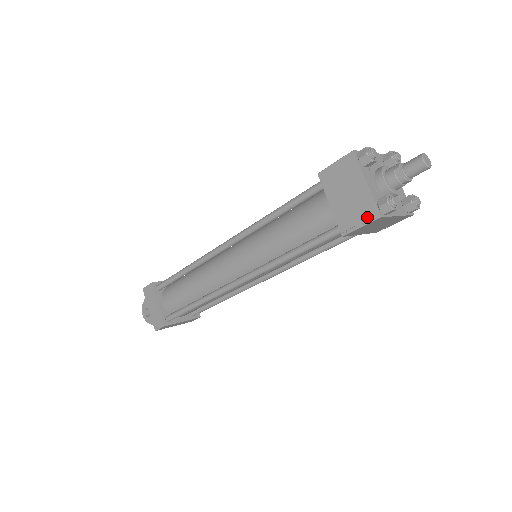
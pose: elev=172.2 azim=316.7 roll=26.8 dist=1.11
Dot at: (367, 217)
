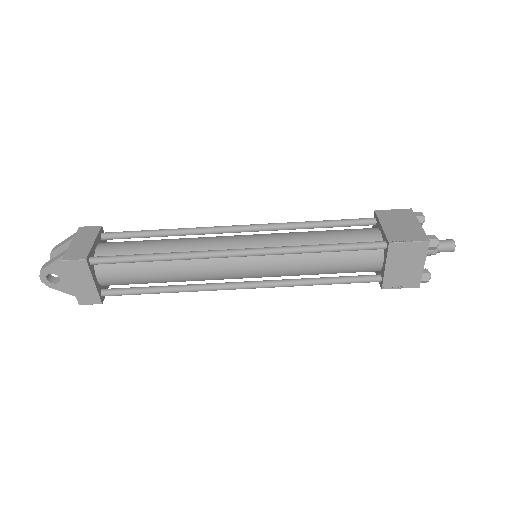
Dot at: (410, 284)
